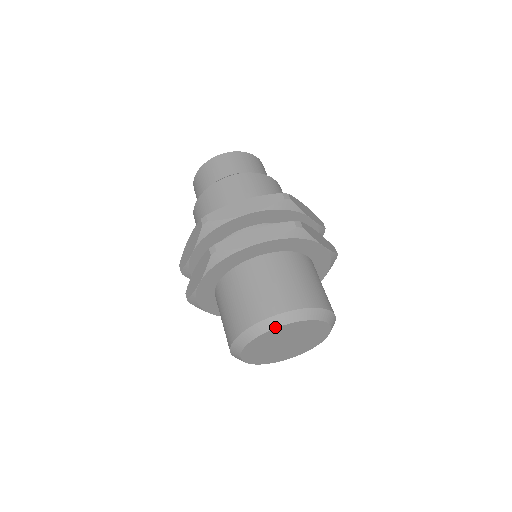
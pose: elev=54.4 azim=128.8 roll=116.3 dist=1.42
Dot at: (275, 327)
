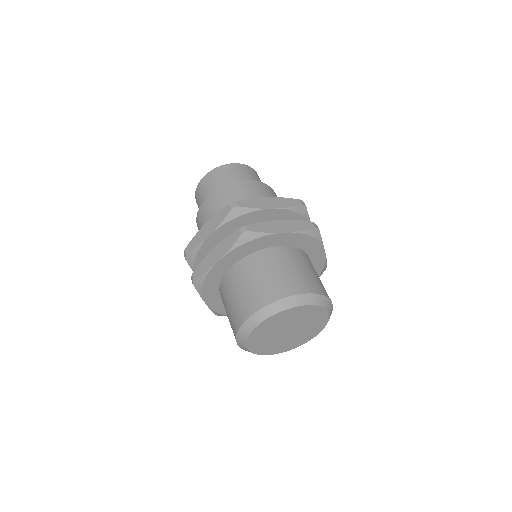
Dot at: (295, 306)
